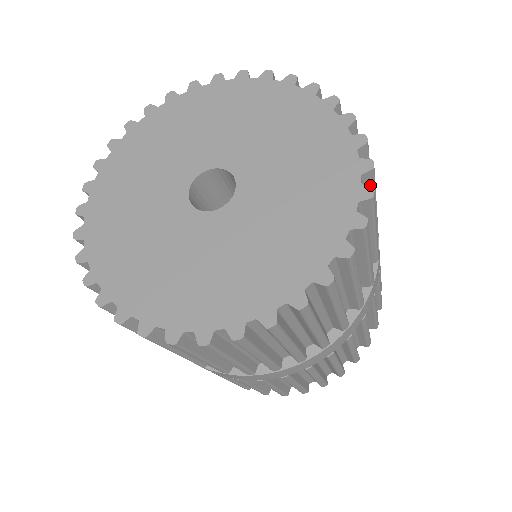
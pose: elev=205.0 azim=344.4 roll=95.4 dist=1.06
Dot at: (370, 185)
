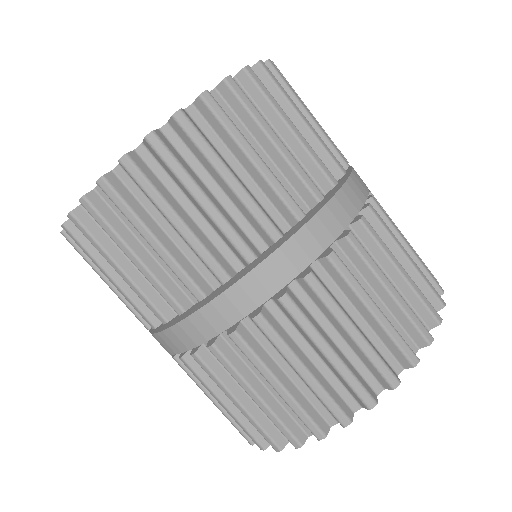
Dot at: occluded
